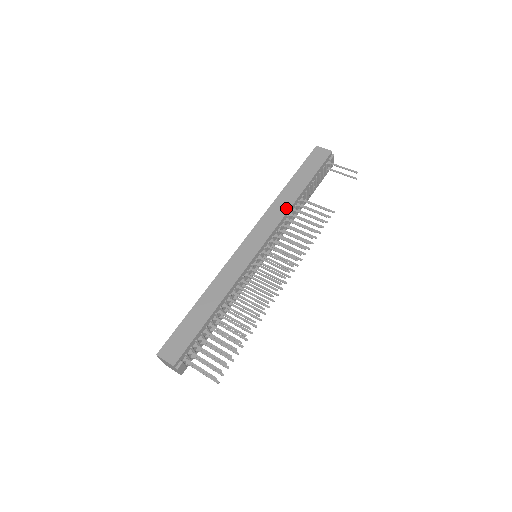
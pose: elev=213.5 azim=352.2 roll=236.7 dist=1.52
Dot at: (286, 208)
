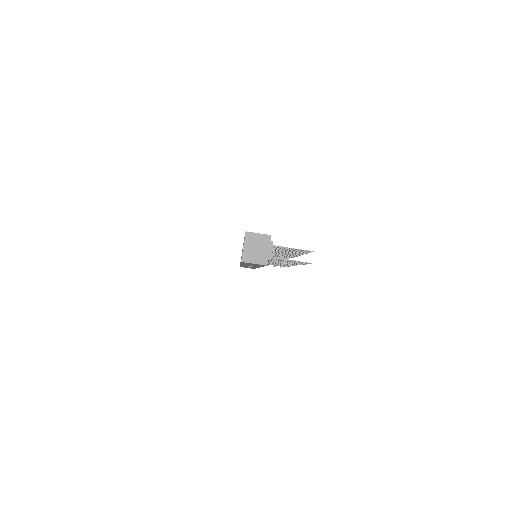
Dot at: occluded
